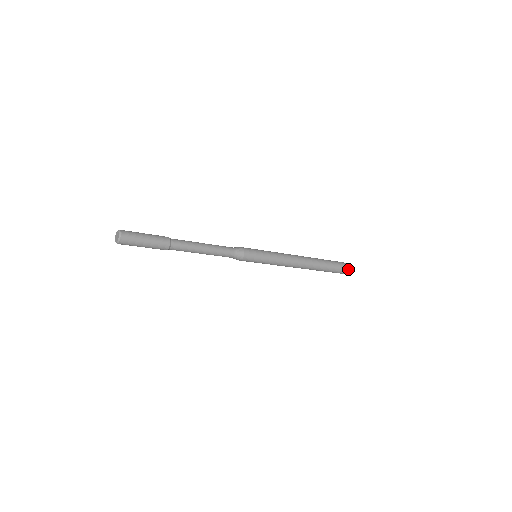
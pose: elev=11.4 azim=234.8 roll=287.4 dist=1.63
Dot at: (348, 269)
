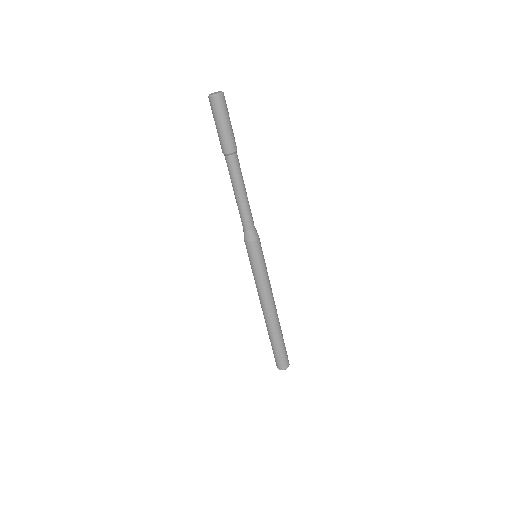
Dot at: (288, 361)
